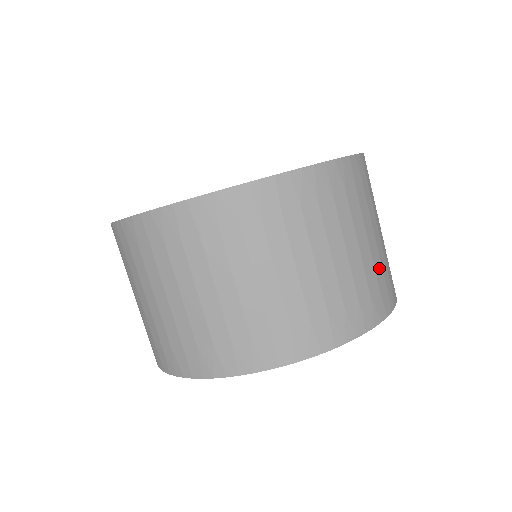
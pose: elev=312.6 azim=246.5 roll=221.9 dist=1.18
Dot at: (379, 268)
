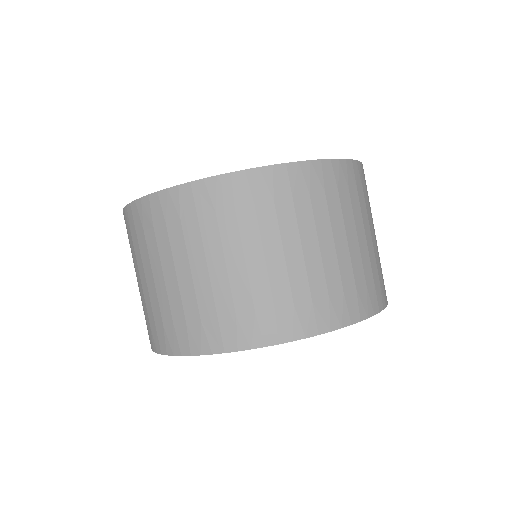
Dot at: occluded
